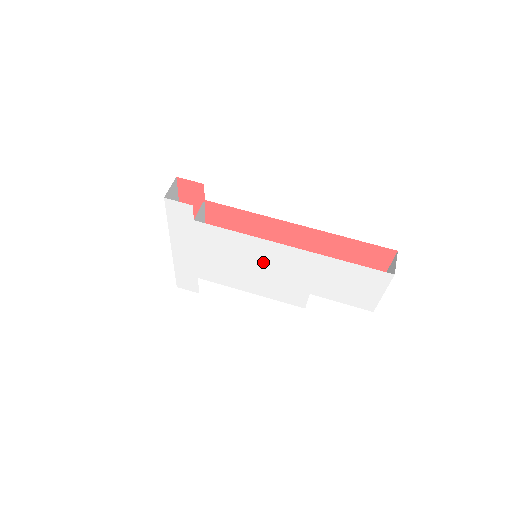
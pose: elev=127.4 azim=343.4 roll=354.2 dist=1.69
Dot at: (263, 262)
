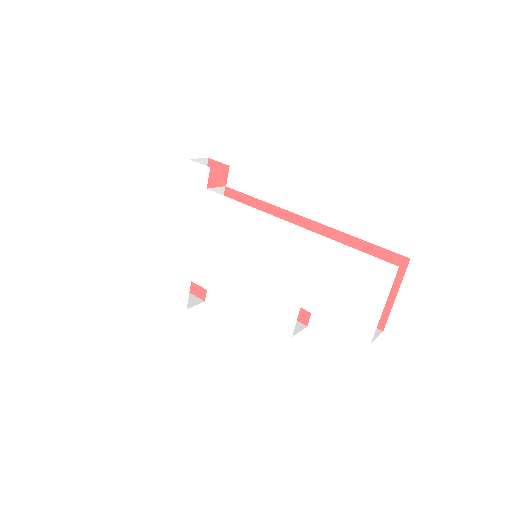
Dot at: (259, 251)
